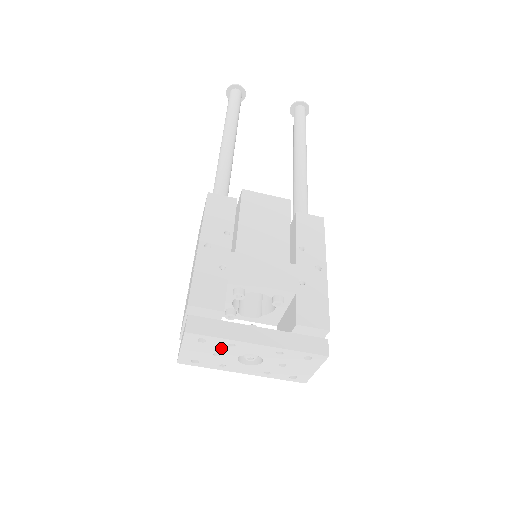
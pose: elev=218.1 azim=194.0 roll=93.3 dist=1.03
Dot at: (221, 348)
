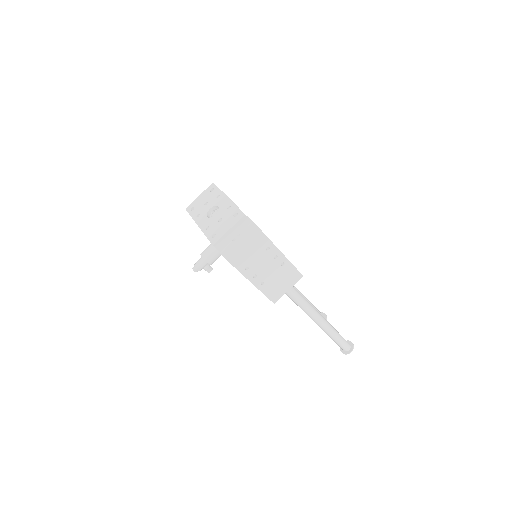
Dot at: (212, 198)
